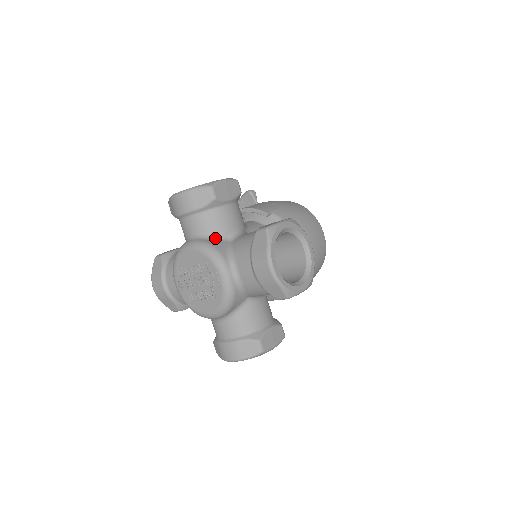
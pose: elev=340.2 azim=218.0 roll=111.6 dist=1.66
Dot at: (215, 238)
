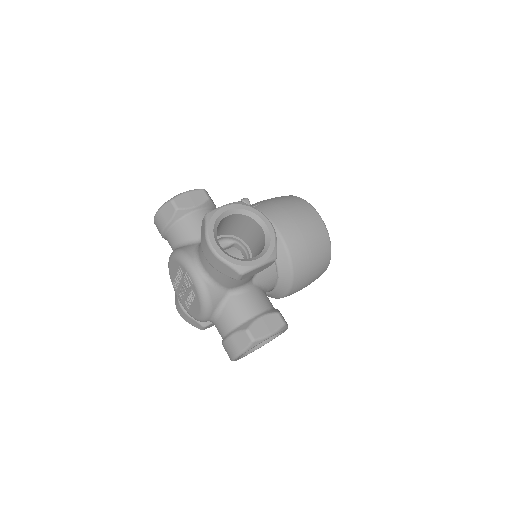
Dot at: (187, 244)
